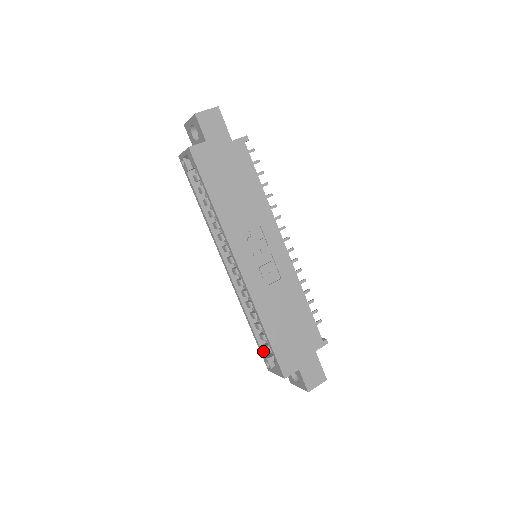
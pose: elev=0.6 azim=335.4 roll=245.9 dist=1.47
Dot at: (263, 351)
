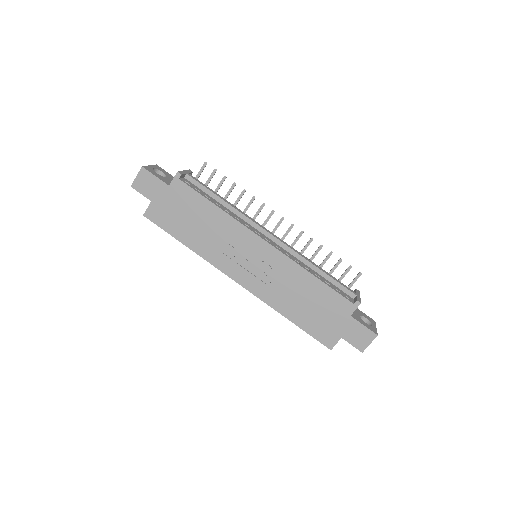
Dot at: occluded
